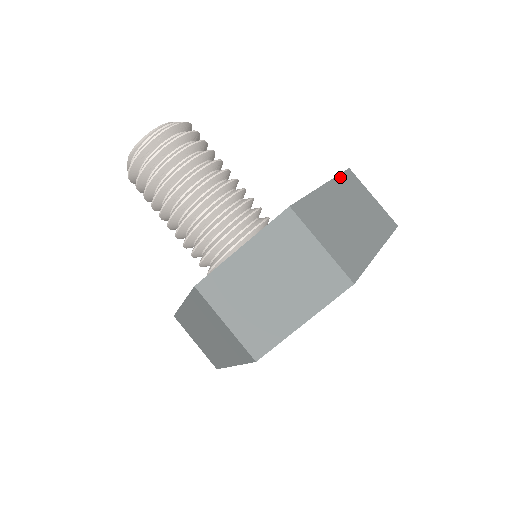
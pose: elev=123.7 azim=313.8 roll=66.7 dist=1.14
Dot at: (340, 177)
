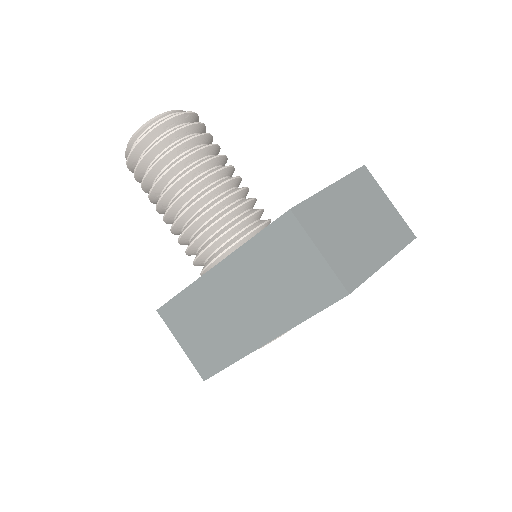
Dot at: occluded
